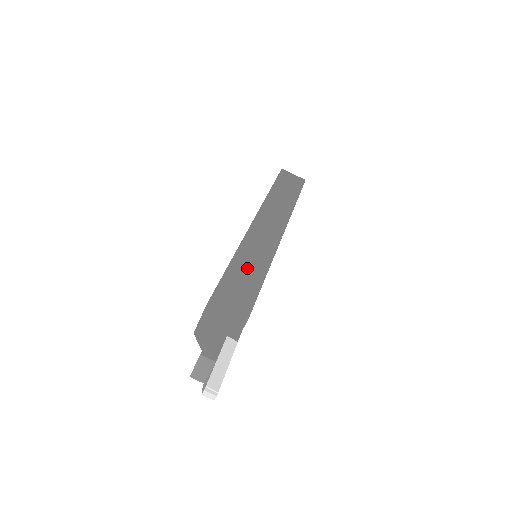
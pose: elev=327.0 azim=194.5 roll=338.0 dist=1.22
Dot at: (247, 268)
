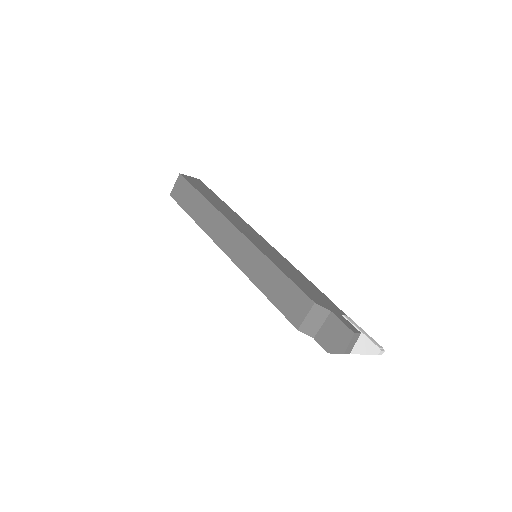
Dot at: (285, 266)
